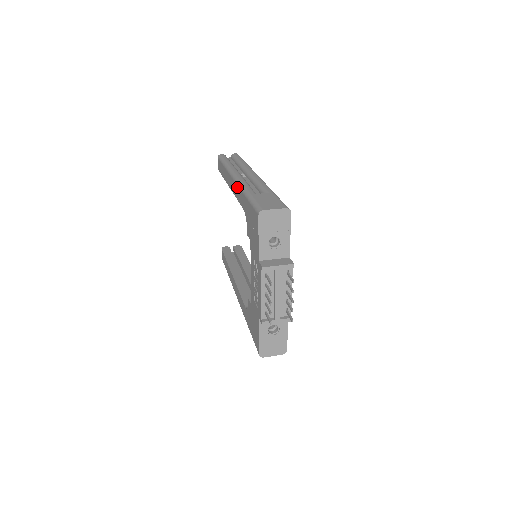
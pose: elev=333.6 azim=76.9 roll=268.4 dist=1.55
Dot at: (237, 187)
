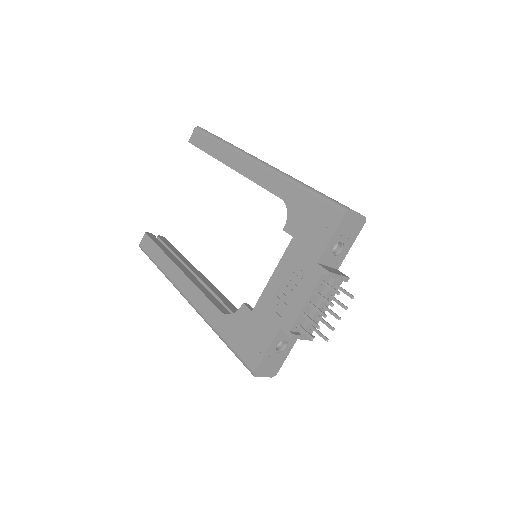
Dot at: (269, 172)
